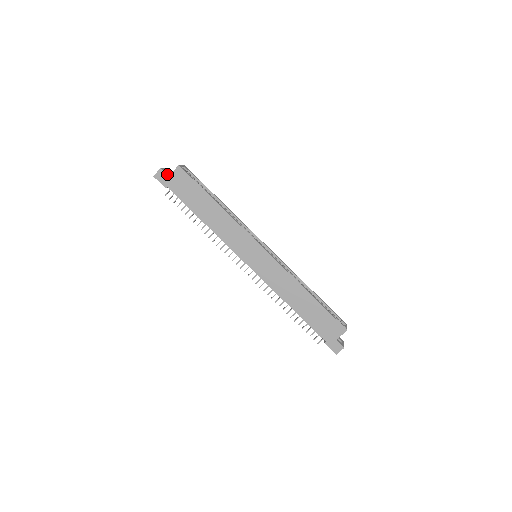
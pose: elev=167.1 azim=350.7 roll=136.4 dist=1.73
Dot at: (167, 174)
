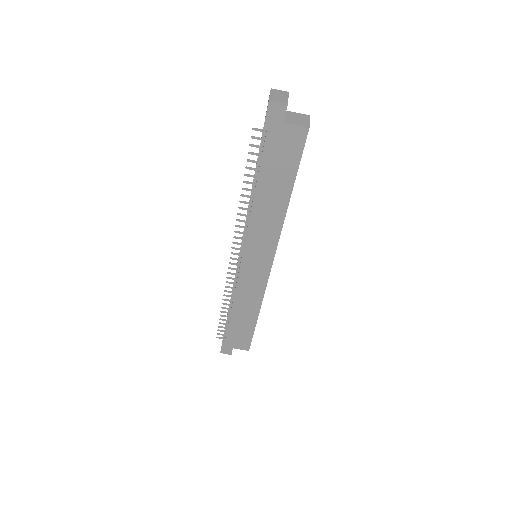
Dot at: occluded
